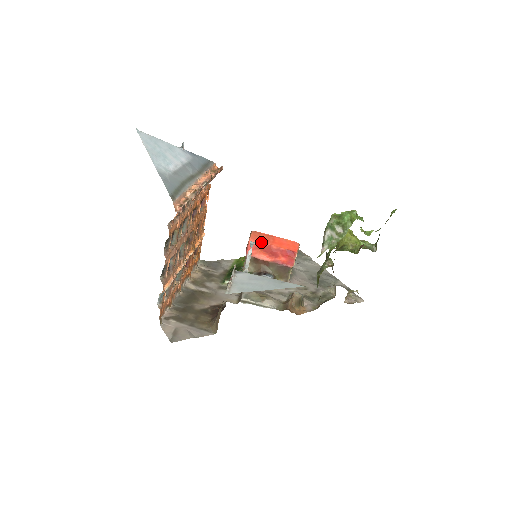
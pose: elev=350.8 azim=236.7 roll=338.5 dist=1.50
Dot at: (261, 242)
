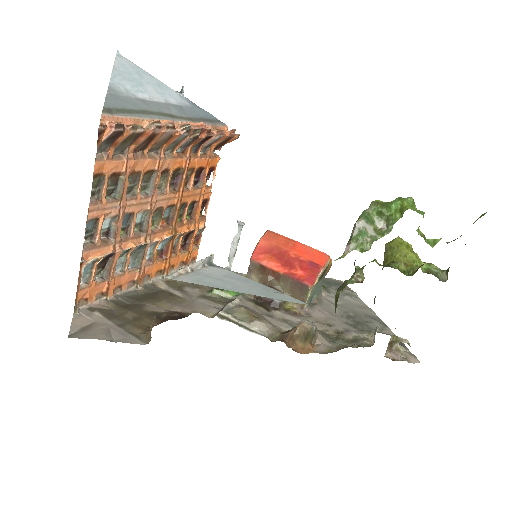
Dot at: (275, 245)
